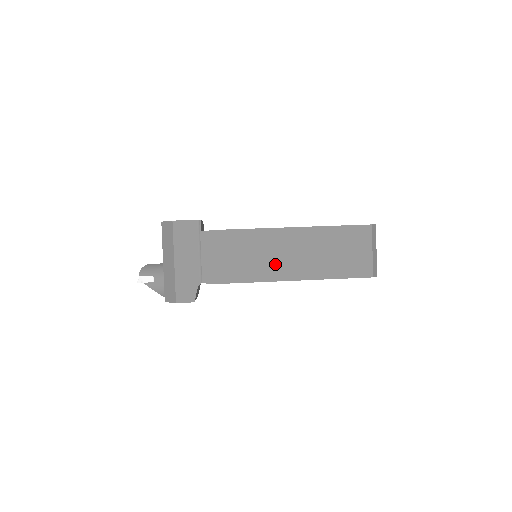
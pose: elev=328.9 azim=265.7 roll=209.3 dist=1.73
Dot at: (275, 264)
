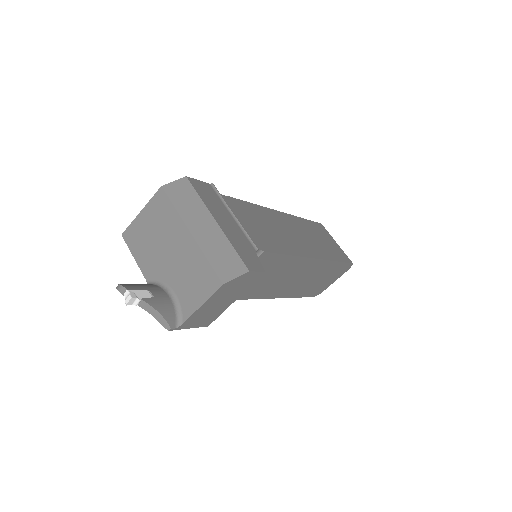
Dot at: (296, 241)
